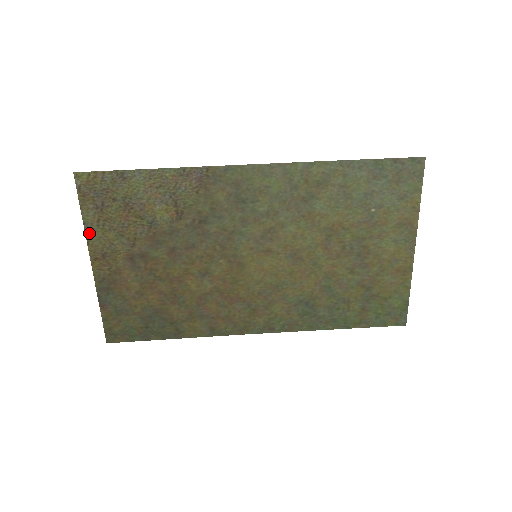
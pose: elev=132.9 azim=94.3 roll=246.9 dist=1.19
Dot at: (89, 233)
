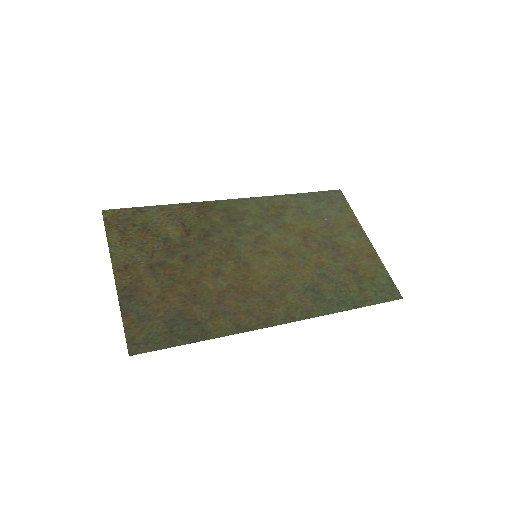
Dot at: (113, 250)
